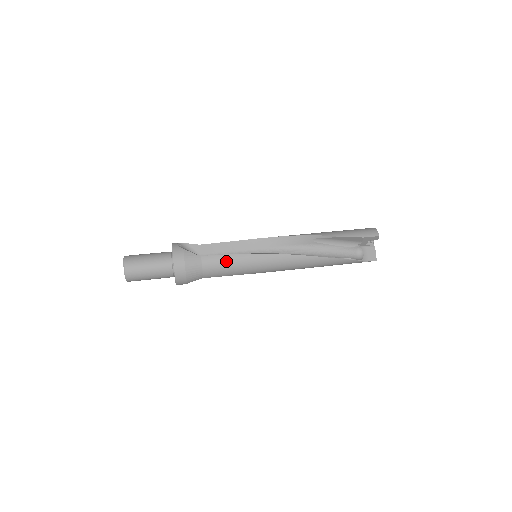
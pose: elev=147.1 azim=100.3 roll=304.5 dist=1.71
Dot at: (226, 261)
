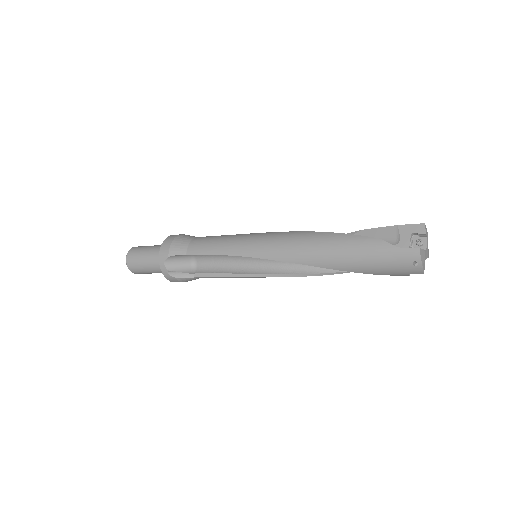
Dot at: (218, 236)
